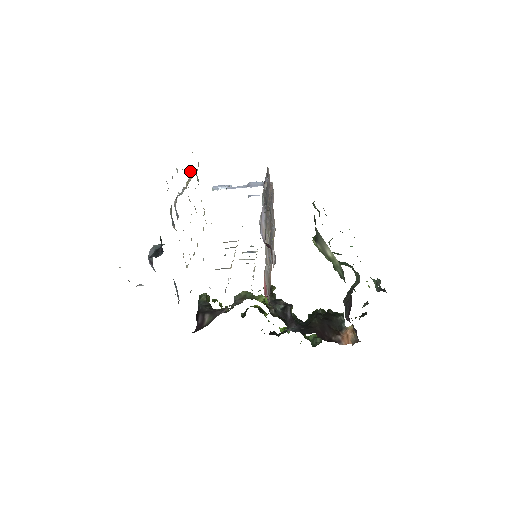
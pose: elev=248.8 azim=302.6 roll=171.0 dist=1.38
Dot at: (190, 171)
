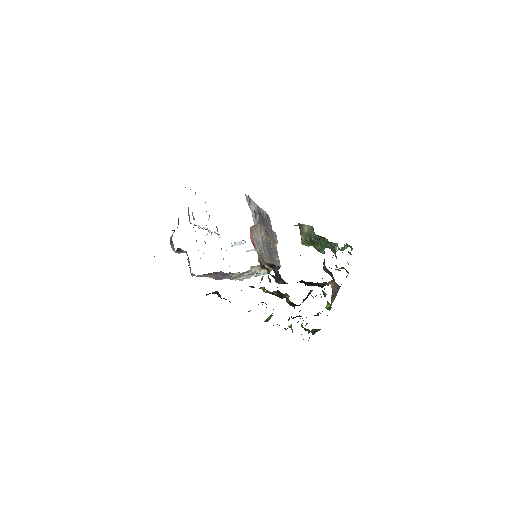
Dot at: (209, 215)
